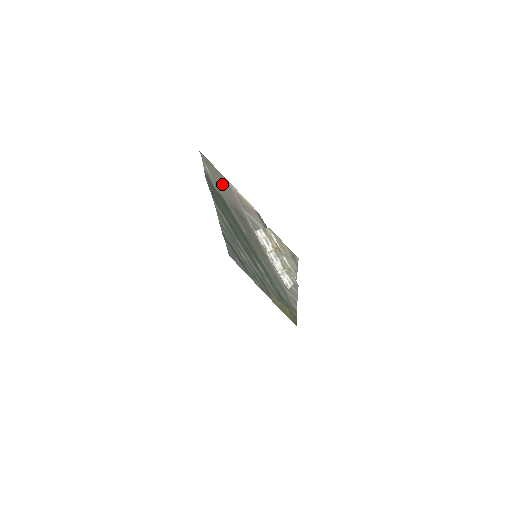
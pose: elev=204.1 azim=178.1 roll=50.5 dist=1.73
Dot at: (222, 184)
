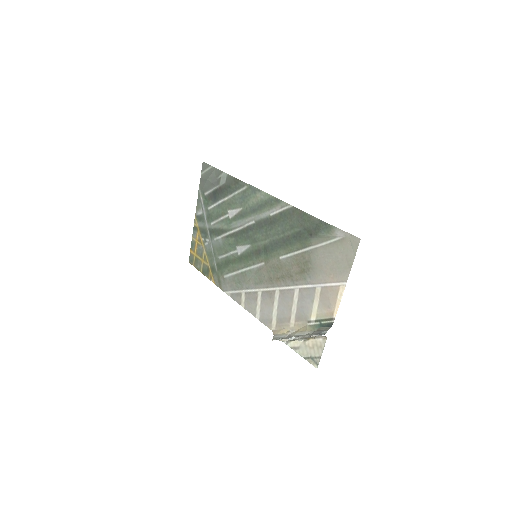
Dot at: (333, 259)
